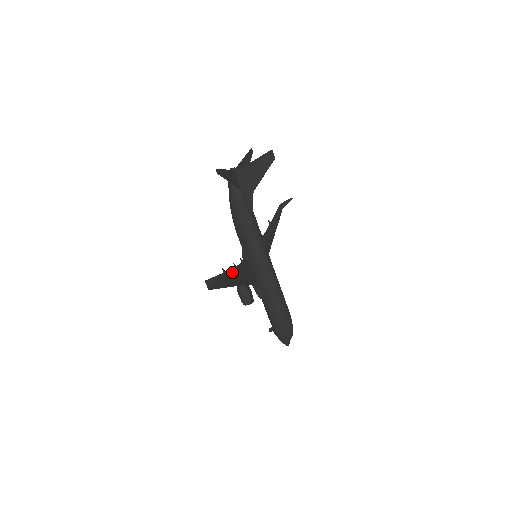
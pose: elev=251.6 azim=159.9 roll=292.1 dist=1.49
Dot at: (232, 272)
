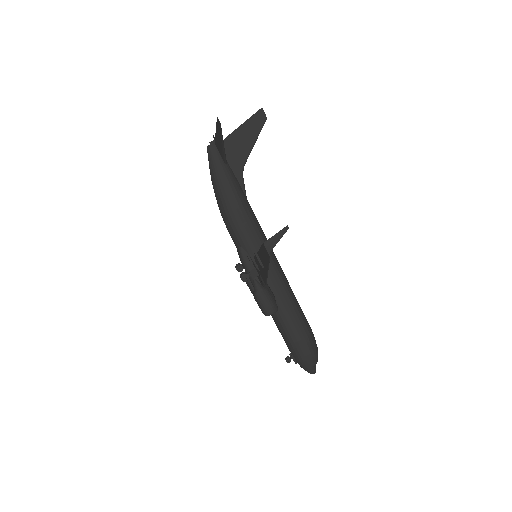
Dot at: occluded
